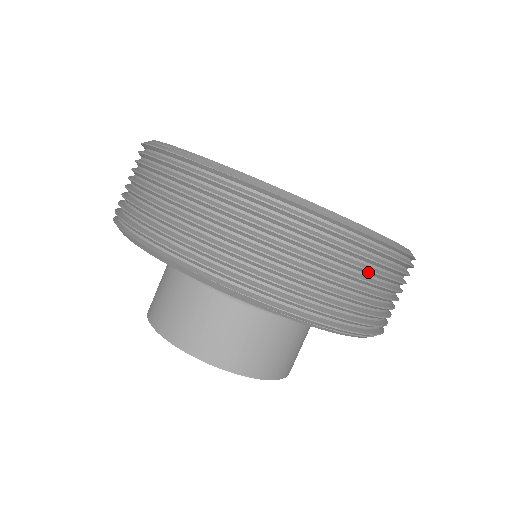
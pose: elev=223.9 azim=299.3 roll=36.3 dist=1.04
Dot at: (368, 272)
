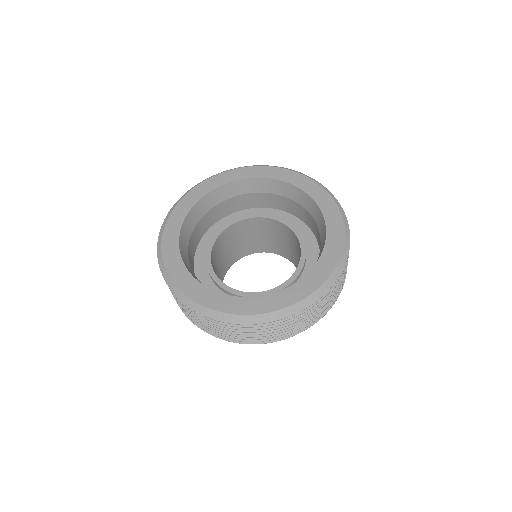
Dot at: (268, 327)
